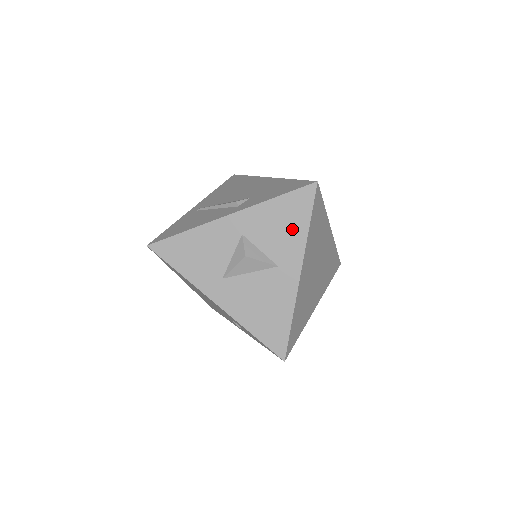
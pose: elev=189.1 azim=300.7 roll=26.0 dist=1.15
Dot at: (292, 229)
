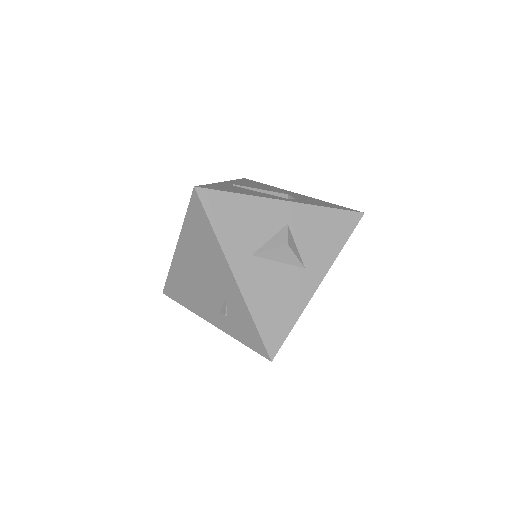
Dot at: (330, 241)
